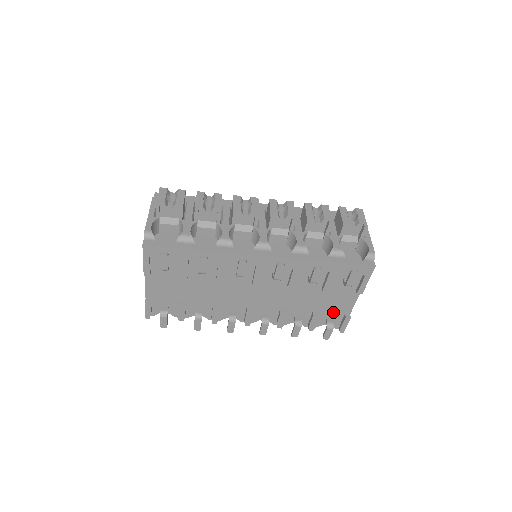
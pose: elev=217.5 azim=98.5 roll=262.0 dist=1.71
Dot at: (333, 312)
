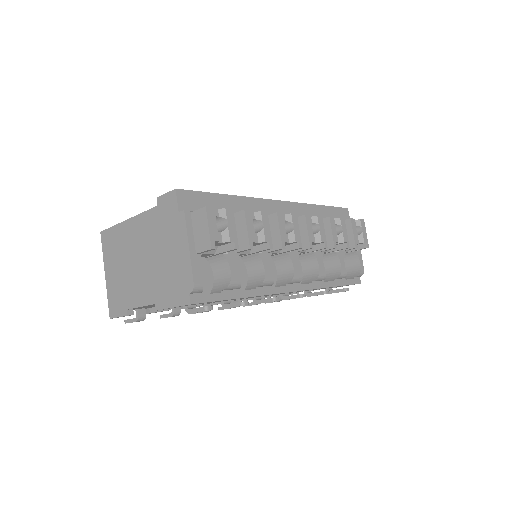
Dot at: occluded
